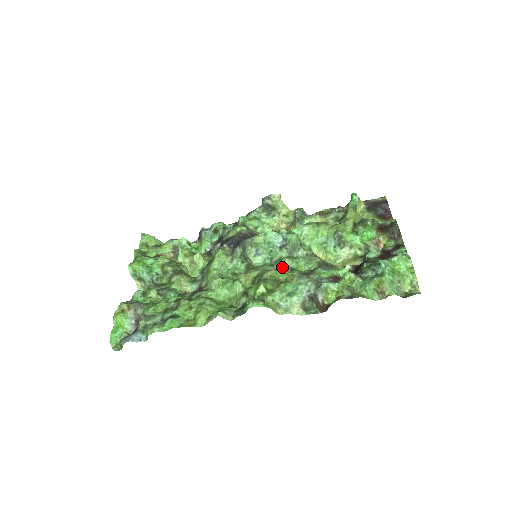
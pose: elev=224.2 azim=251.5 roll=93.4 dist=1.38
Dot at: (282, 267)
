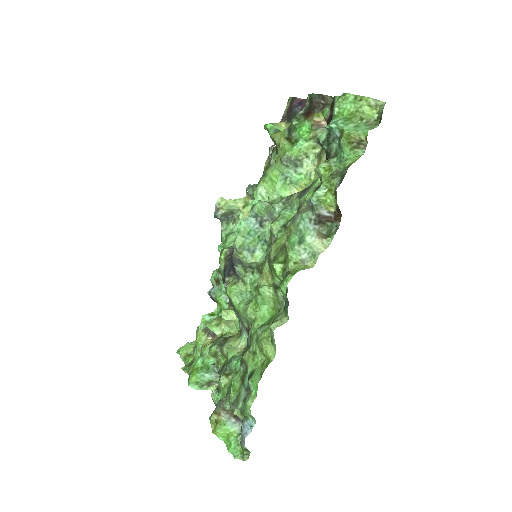
Dot at: (276, 235)
